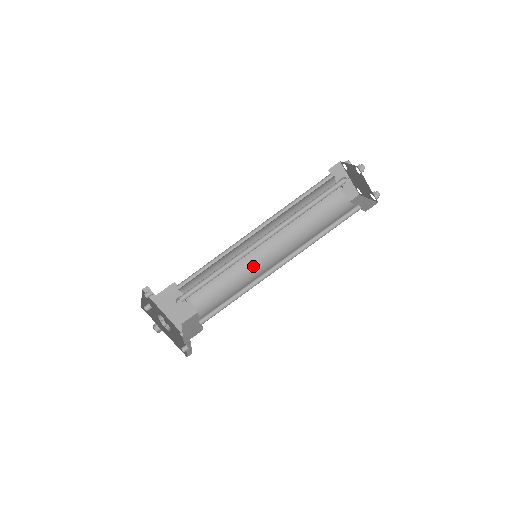
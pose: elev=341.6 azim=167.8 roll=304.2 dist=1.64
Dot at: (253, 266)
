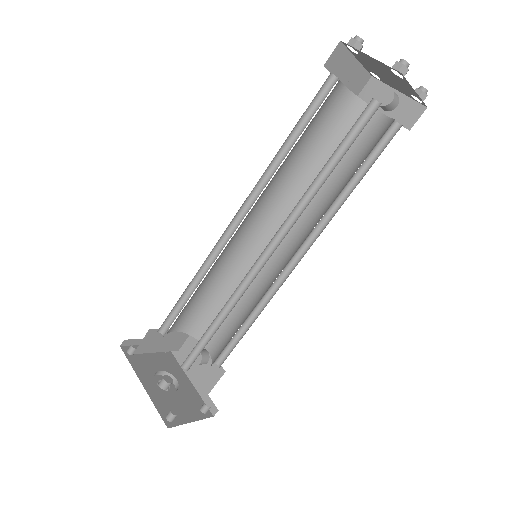
Dot at: (272, 281)
